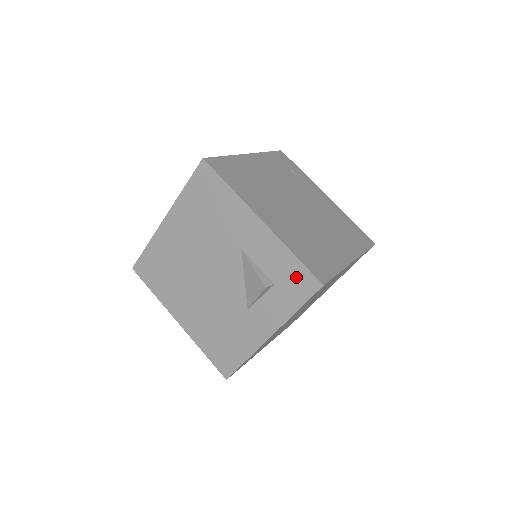
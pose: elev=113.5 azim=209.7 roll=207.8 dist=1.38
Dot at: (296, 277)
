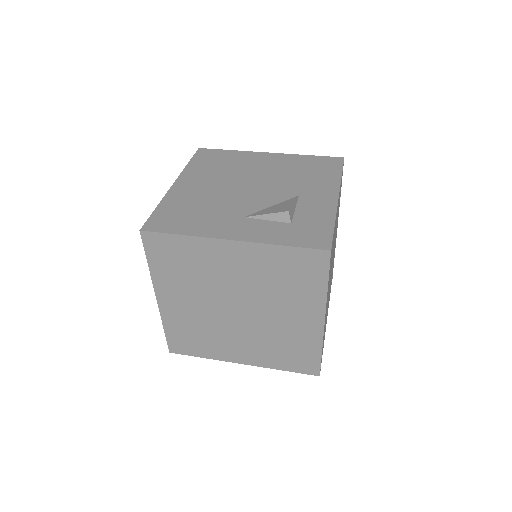
Dot at: (316, 232)
